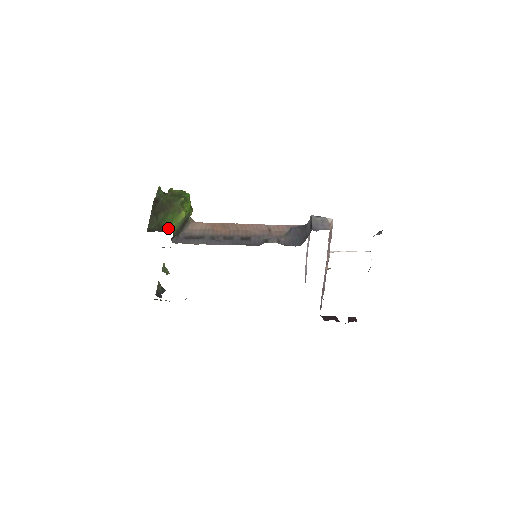
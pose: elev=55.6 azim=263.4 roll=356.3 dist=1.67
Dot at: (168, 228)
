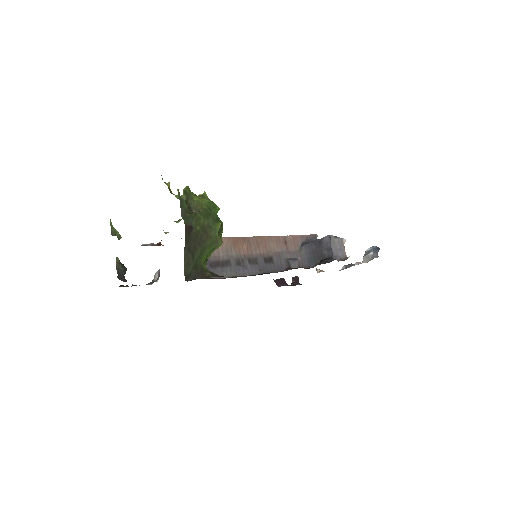
Dot at: (204, 267)
